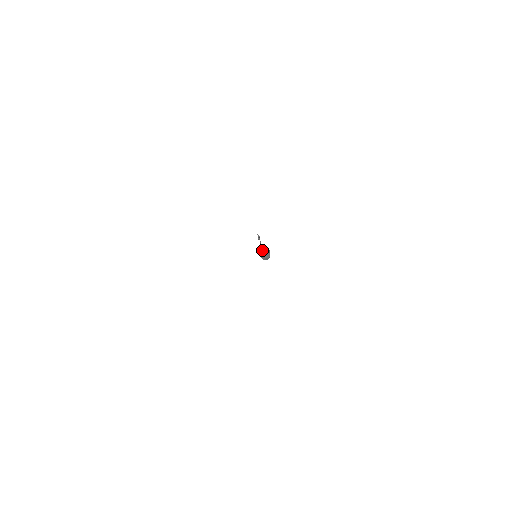
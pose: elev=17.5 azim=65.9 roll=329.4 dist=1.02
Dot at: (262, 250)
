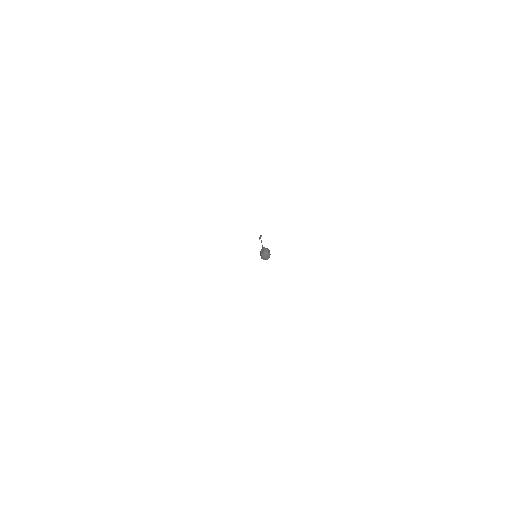
Dot at: (262, 250)
